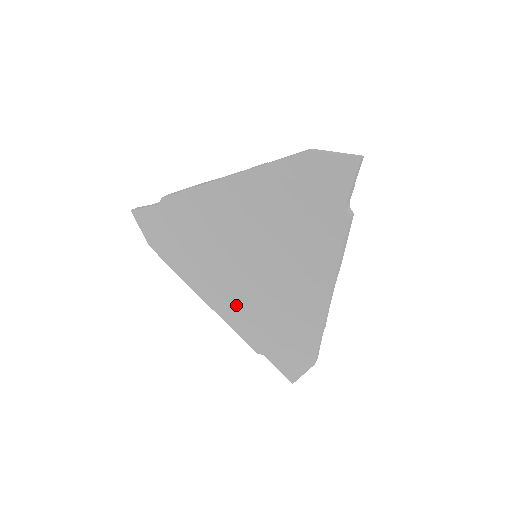
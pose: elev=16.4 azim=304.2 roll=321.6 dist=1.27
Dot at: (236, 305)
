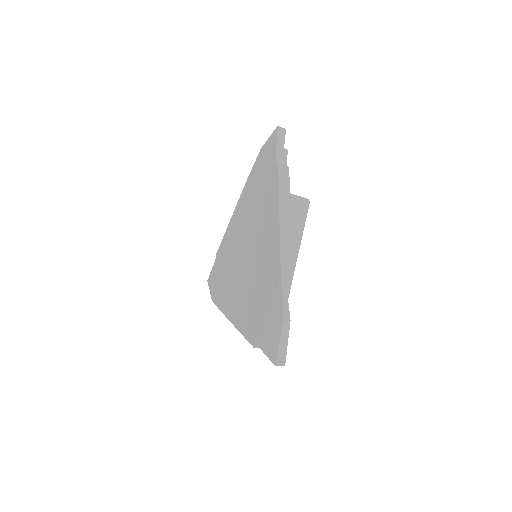
Dot at: (242, 305)
